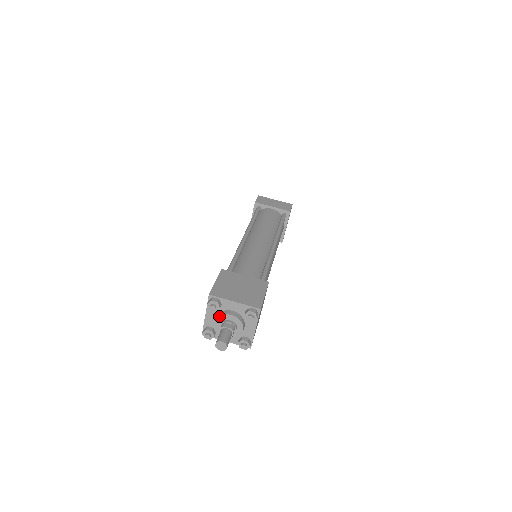
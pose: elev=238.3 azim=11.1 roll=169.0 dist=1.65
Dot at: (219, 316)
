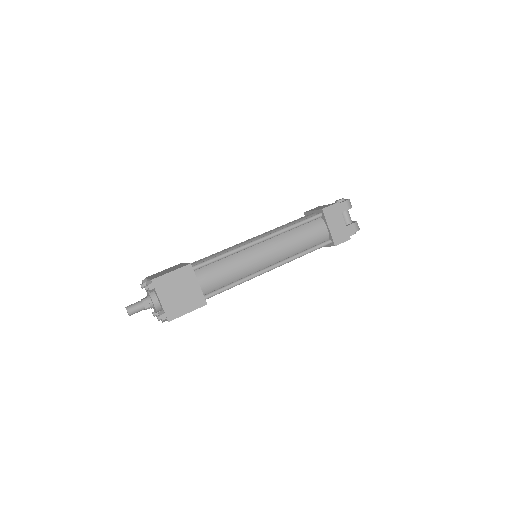
Dot at: (149, 293)
